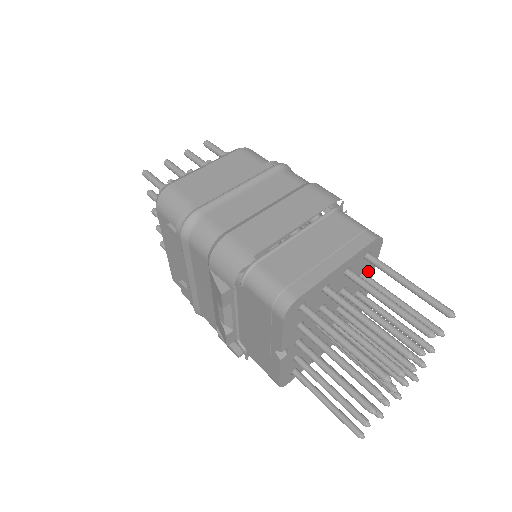
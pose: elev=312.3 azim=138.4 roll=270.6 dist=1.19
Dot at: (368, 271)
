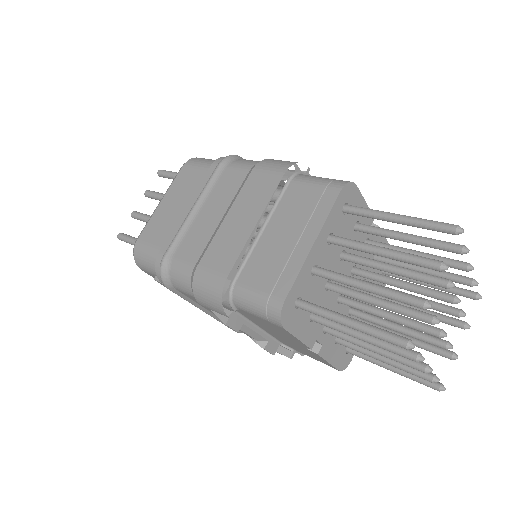
Dot at: (362, 218)
